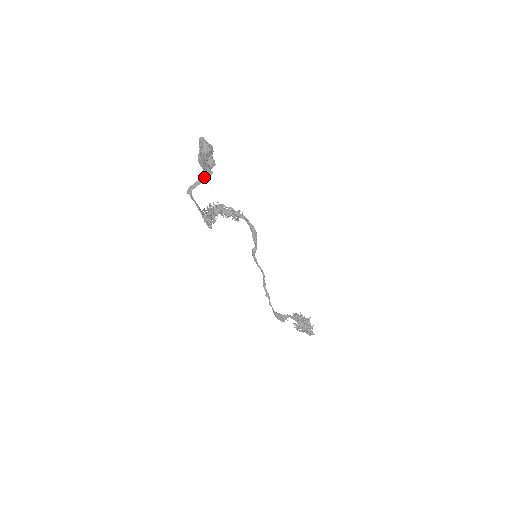
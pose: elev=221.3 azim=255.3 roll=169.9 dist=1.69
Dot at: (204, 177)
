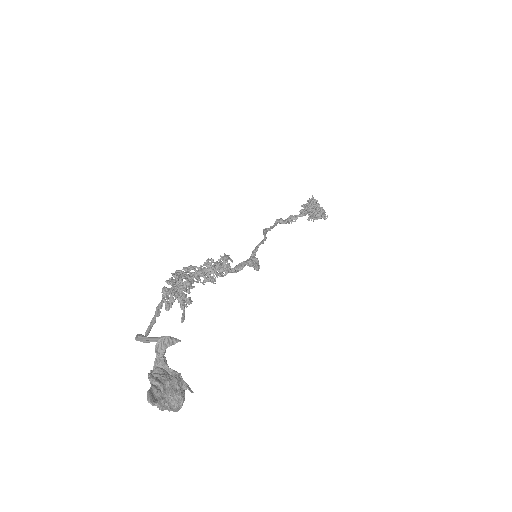
Dot at: occluded
